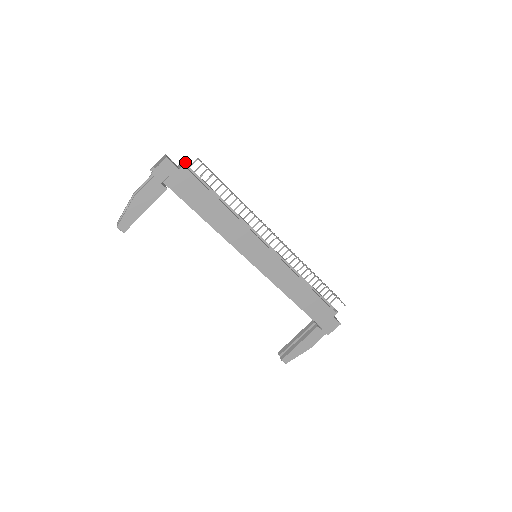
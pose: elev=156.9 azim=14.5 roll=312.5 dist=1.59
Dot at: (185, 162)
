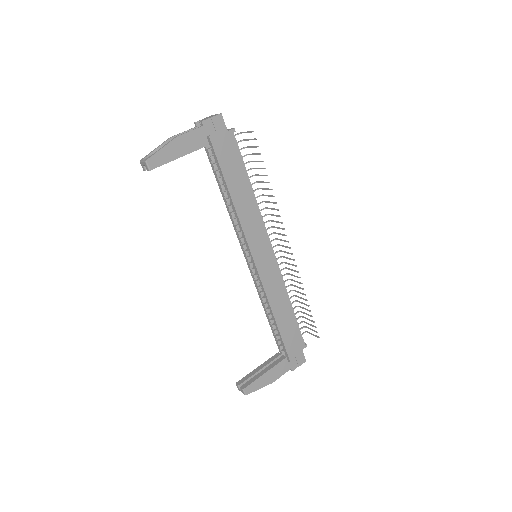
Dot at: occluded
